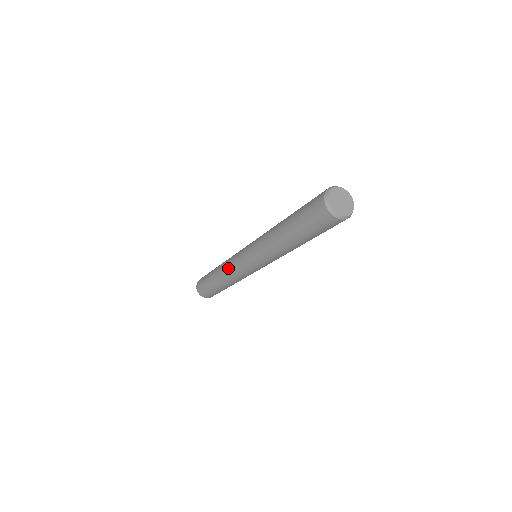
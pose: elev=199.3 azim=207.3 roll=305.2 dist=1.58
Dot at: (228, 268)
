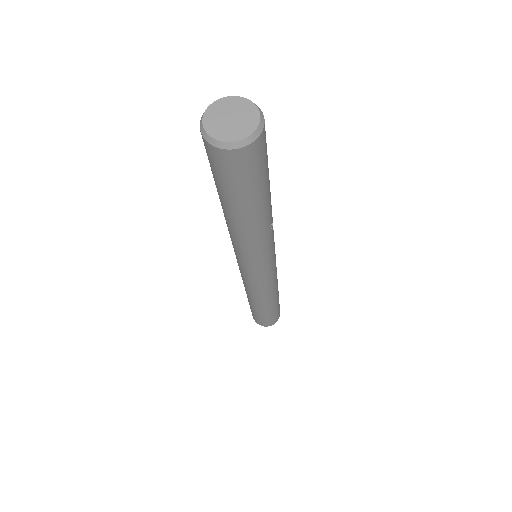
Dot at: (245, 286)
